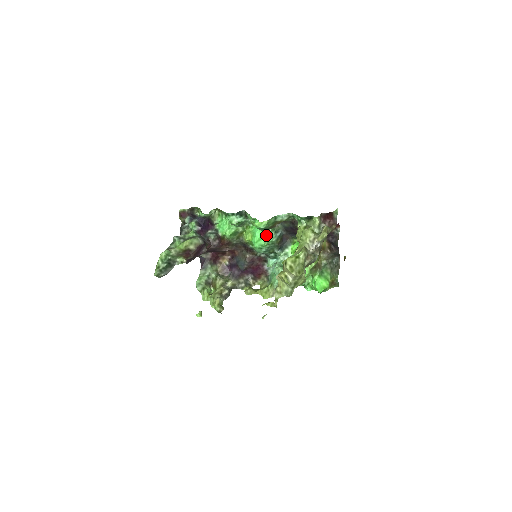
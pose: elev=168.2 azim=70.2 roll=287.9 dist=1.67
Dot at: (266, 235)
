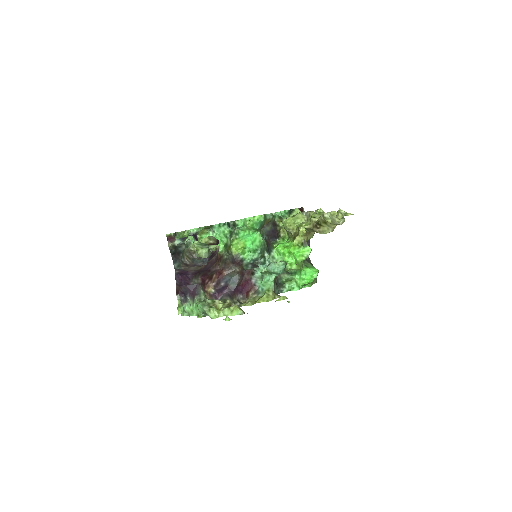
Dot at: (258, 237)
